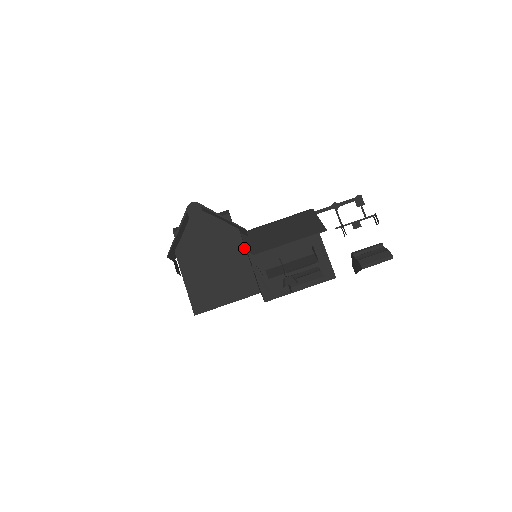
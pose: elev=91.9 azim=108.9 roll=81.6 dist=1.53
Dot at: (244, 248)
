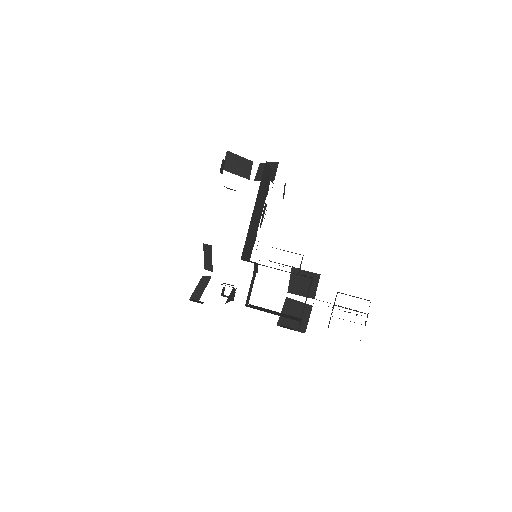
Dot at: (270, 168)
